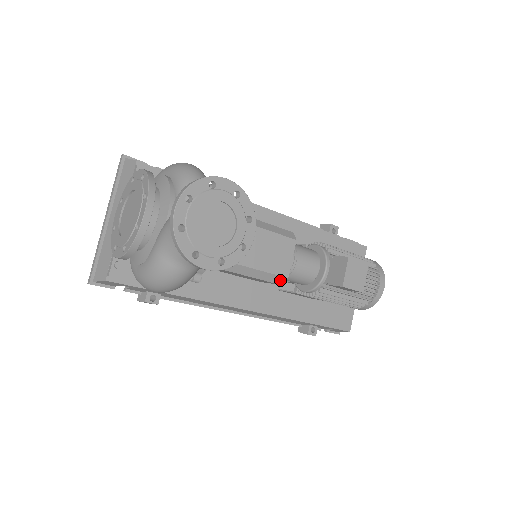
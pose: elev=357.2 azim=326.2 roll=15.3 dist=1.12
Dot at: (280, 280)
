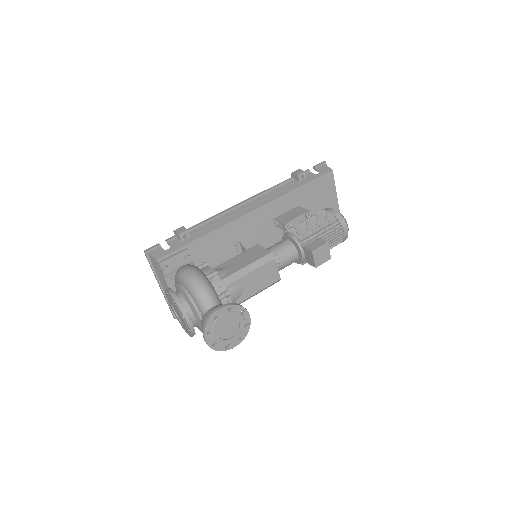
Dot at: (276, 282)
